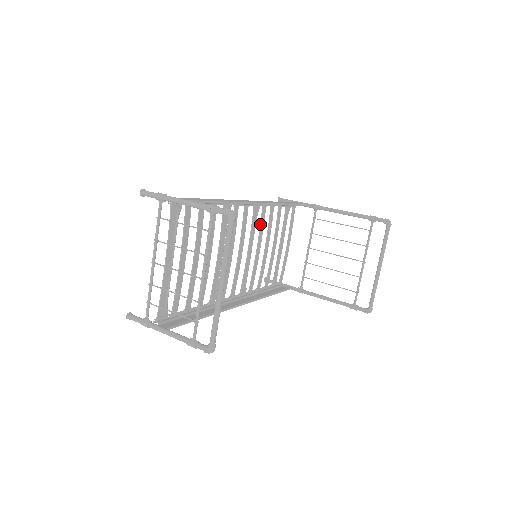
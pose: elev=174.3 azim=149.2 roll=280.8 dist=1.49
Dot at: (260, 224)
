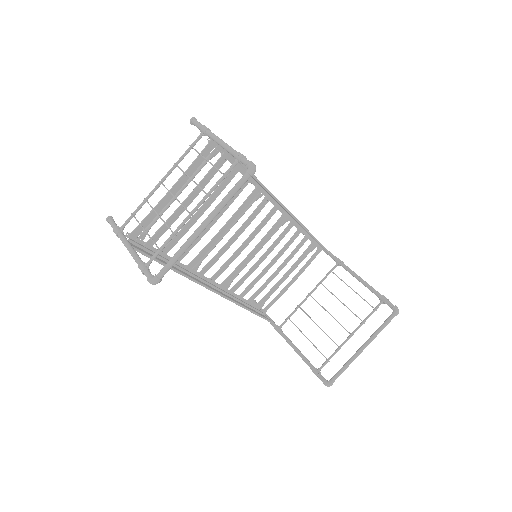
Dot at: (279, 236)
